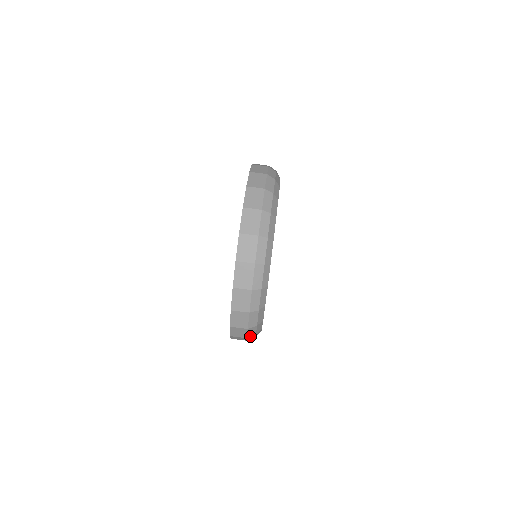
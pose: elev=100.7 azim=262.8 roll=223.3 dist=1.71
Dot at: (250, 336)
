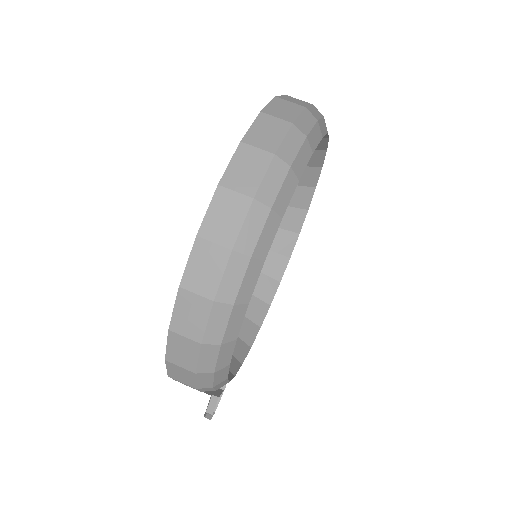
Dot at: (209, 341)
